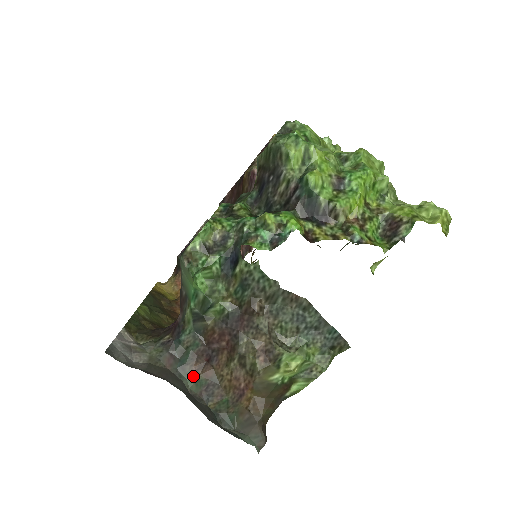
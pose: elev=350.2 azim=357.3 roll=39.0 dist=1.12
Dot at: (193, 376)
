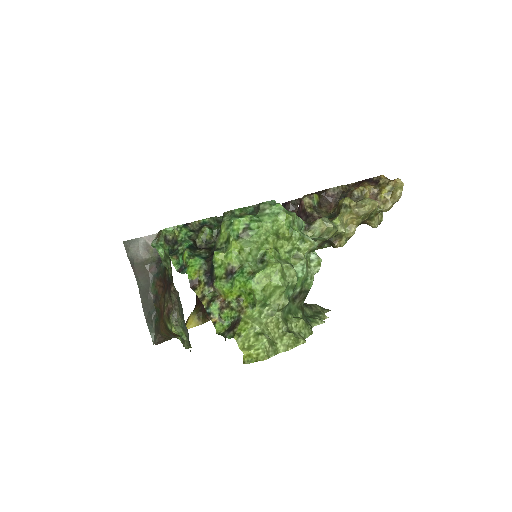
Dot at: (155, 286)
